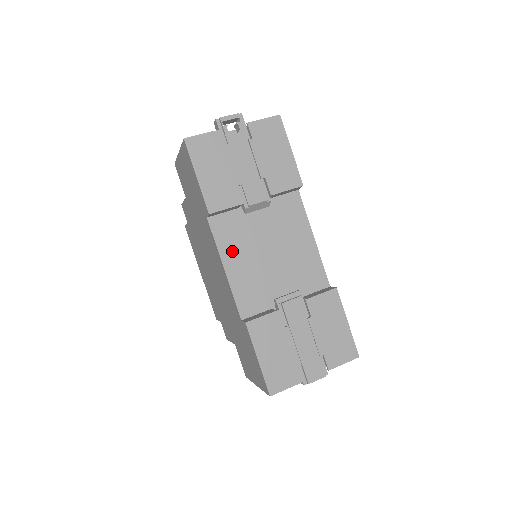
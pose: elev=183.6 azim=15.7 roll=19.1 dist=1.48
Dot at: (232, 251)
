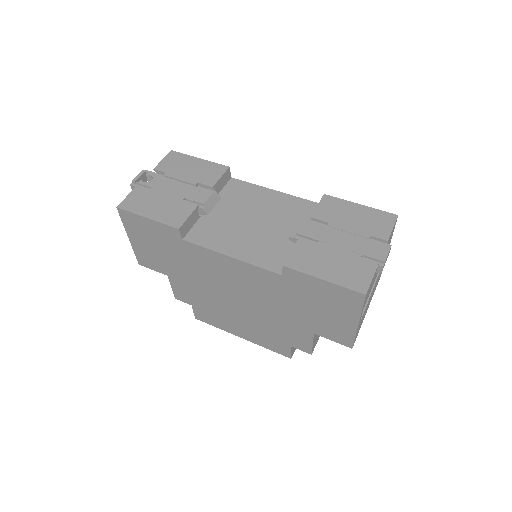
Dot at: (223, 242)
